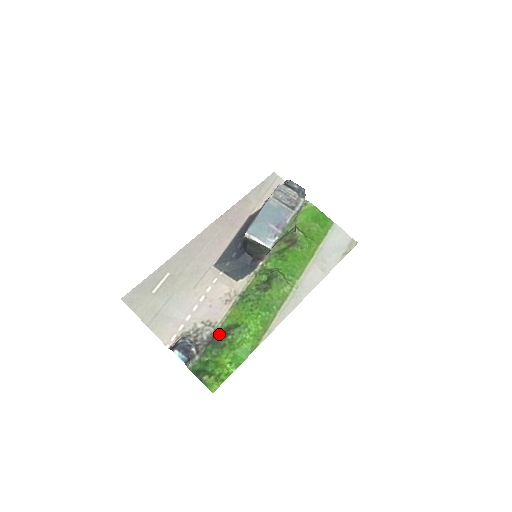
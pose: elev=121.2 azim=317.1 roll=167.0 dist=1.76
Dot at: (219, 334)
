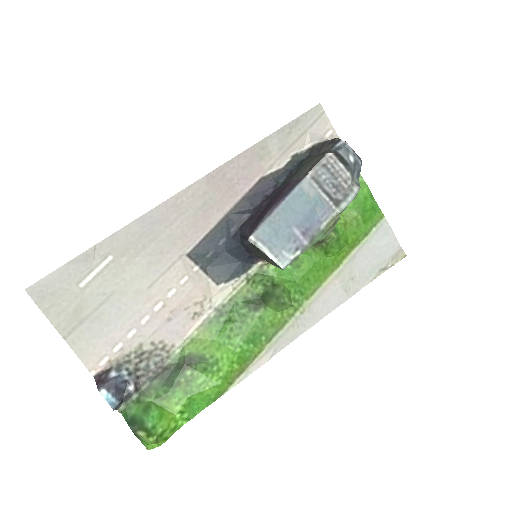
Dot at: (174, 365)
